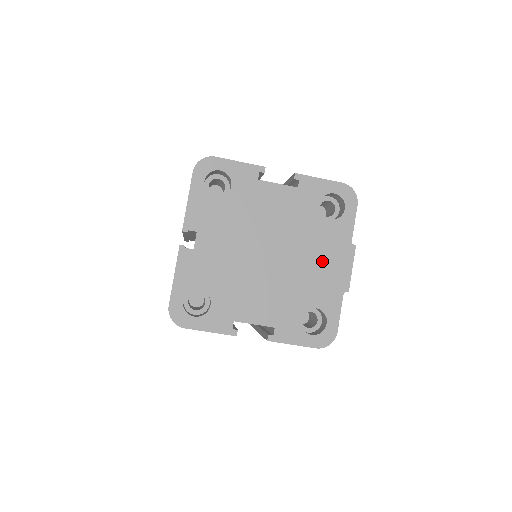
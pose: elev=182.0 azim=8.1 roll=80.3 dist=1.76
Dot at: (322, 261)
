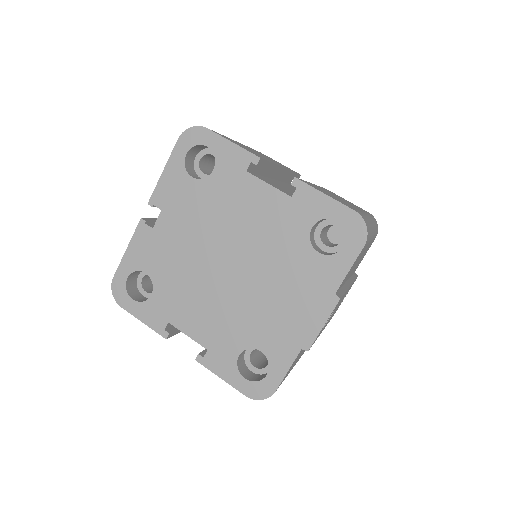
Dot at: (288, 300)
